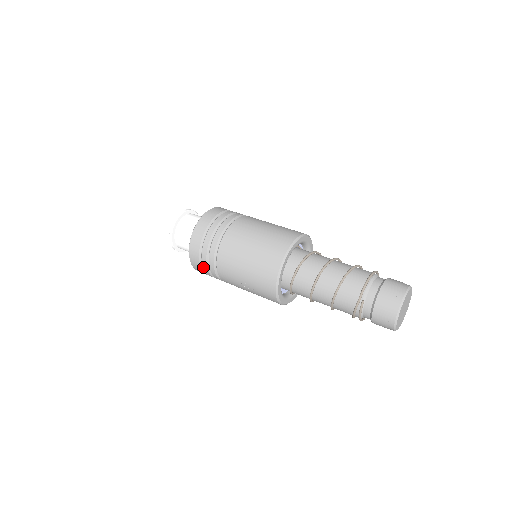
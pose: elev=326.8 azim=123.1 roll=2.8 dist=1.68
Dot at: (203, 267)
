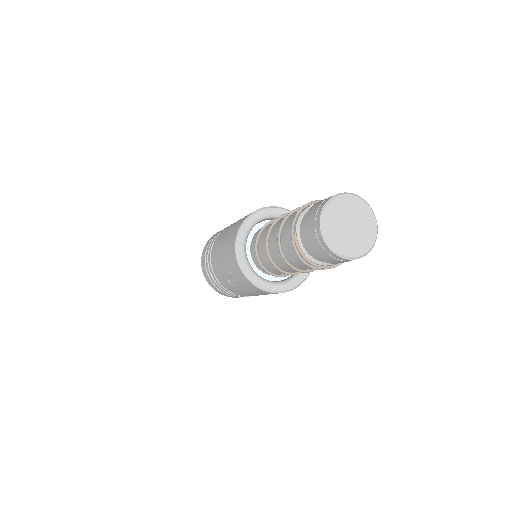
Dot at: (215, 285)
